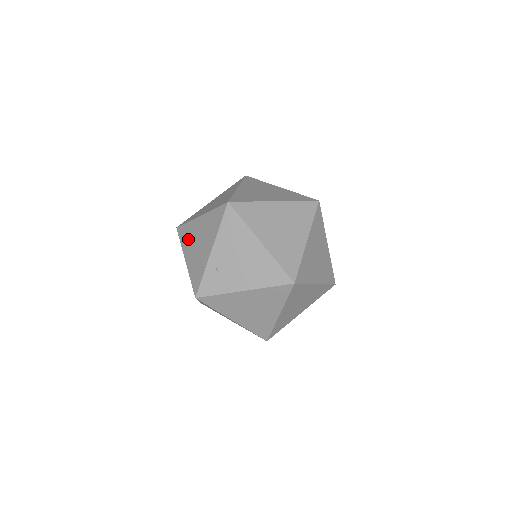
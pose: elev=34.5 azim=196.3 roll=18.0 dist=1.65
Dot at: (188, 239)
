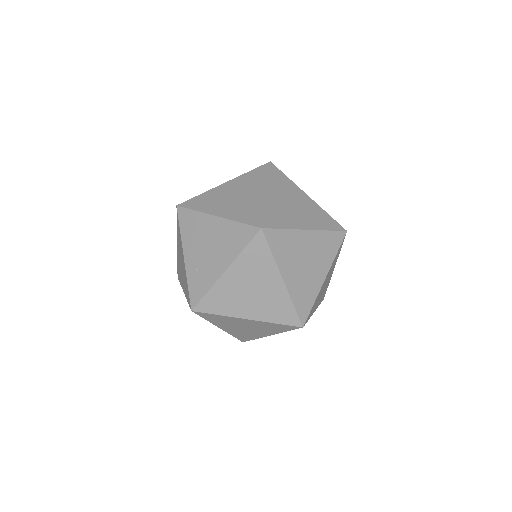
Dot at: (180, 273)
